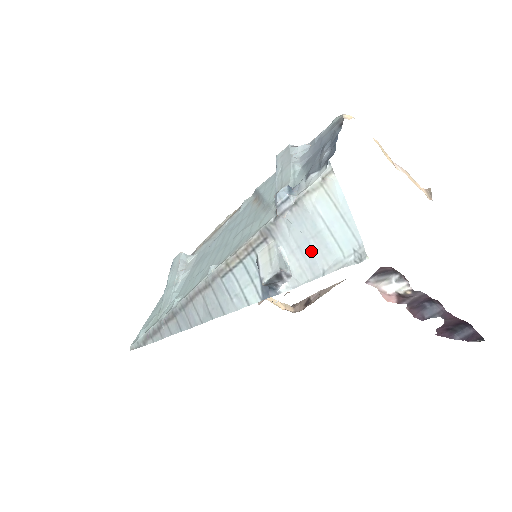
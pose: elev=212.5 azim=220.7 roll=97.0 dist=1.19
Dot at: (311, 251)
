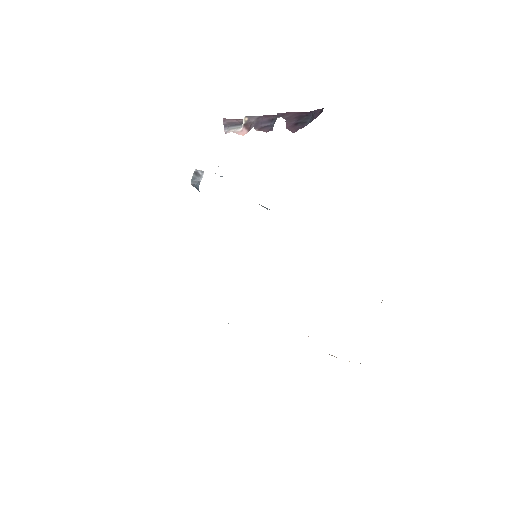
Dot at: occluded
